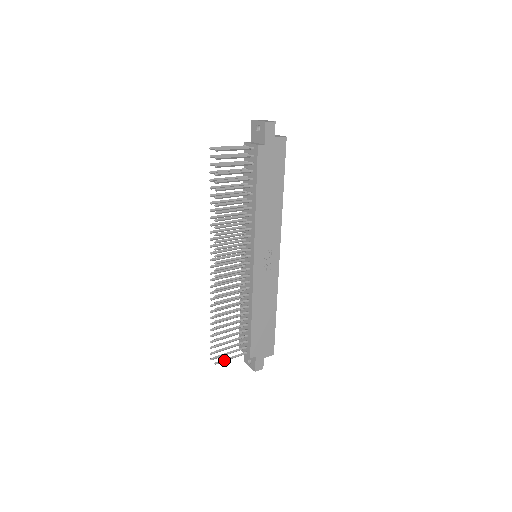
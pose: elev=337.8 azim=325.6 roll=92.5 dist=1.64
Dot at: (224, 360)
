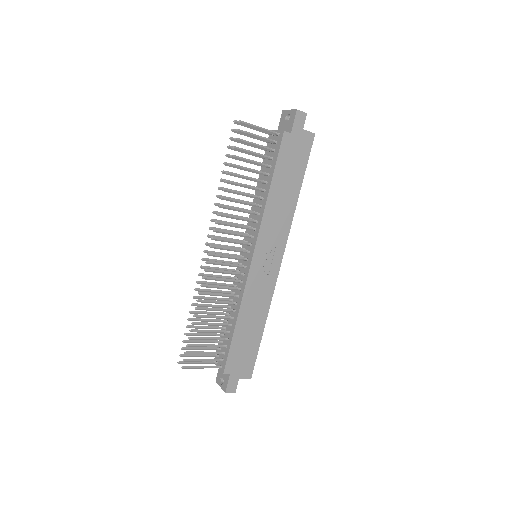
Dot at: (193, 367)
